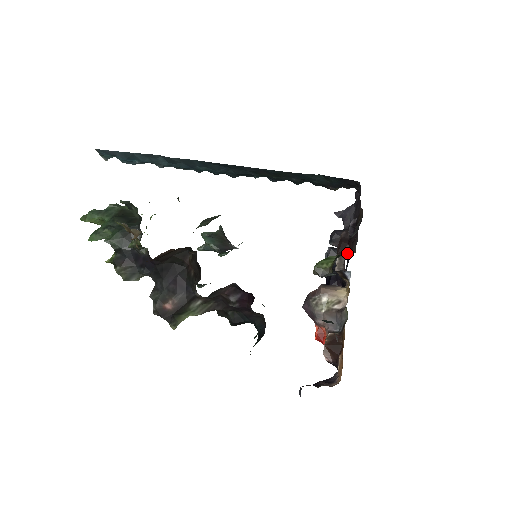
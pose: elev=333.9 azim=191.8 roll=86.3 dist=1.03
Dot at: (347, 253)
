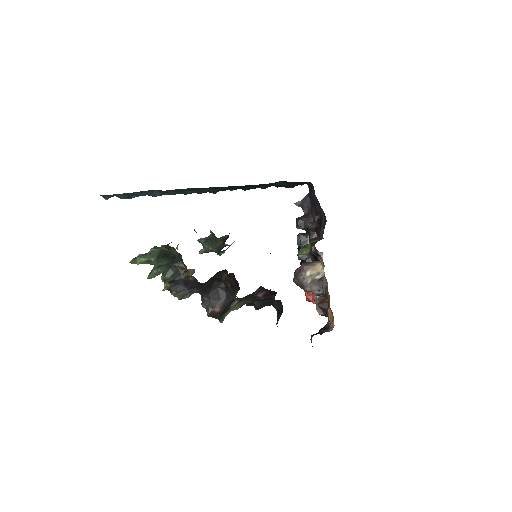
Dot at: (316, 239)
